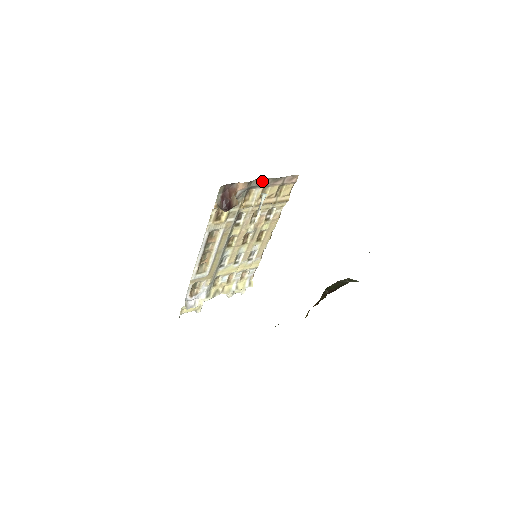
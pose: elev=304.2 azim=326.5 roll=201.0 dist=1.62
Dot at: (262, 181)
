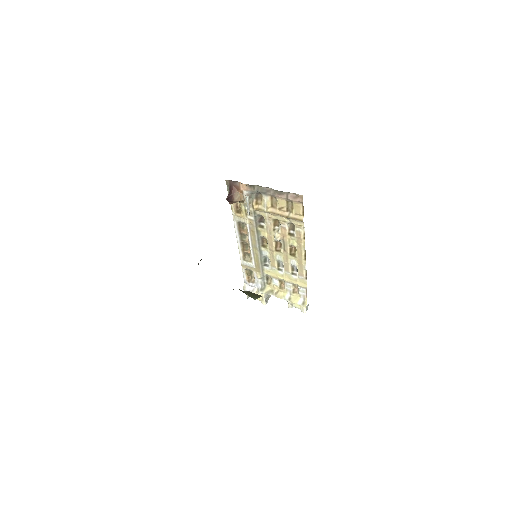
Dot at: (265, 189)
